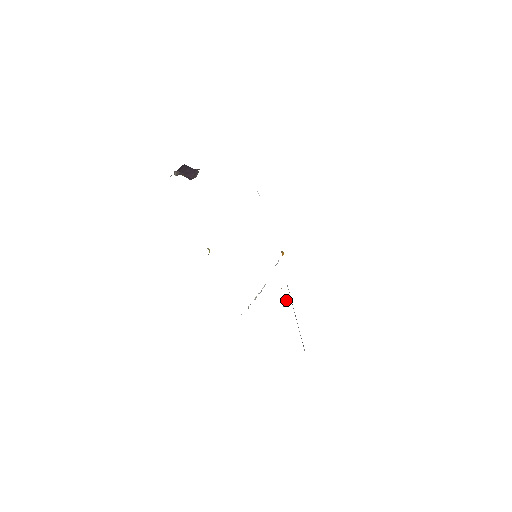
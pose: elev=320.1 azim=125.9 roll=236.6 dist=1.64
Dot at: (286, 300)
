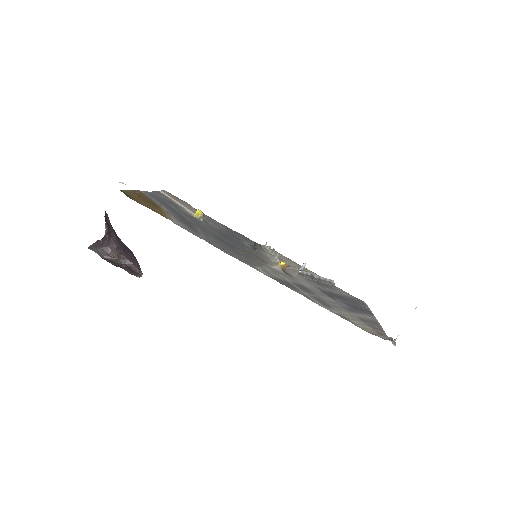
Dot at: occluded
